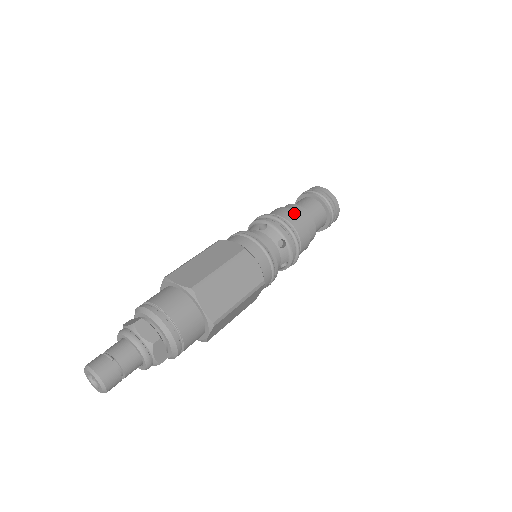
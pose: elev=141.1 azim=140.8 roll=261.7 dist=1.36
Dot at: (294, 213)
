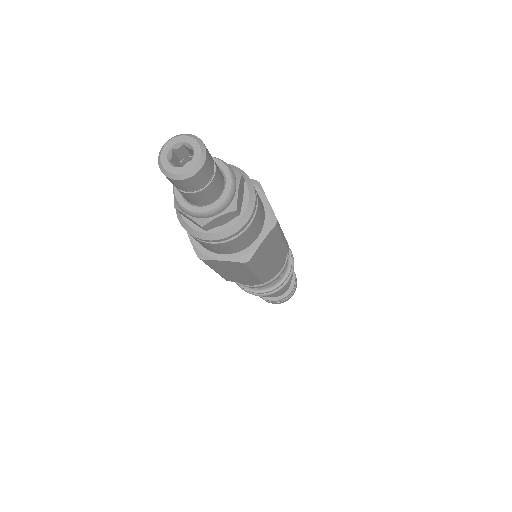
Dot at: occluded
